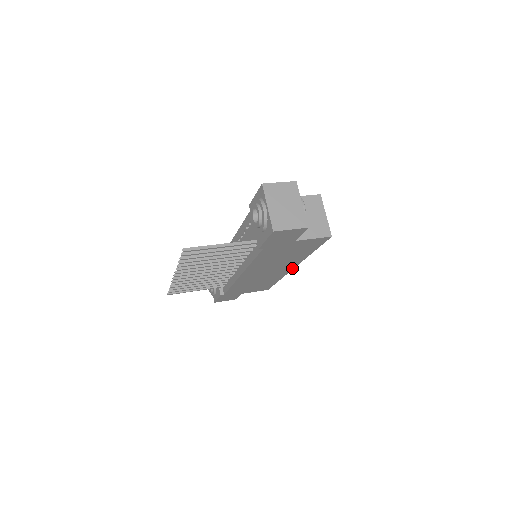
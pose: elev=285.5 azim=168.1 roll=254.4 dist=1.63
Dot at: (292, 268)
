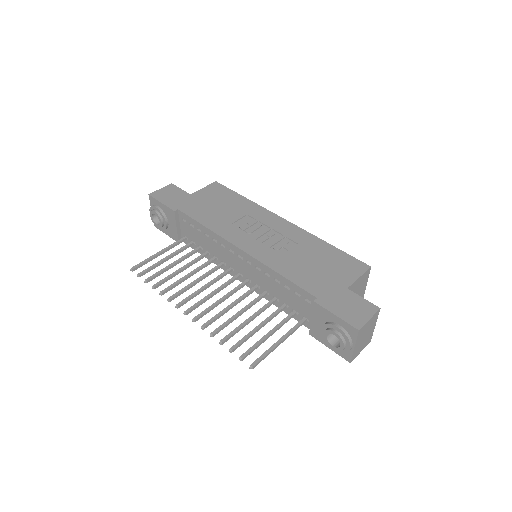
Dot at: occluded
